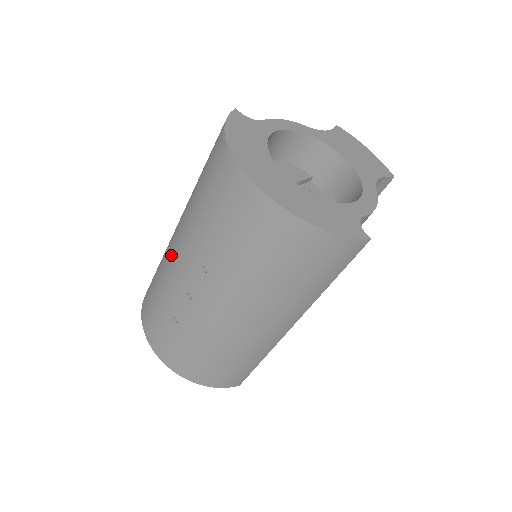
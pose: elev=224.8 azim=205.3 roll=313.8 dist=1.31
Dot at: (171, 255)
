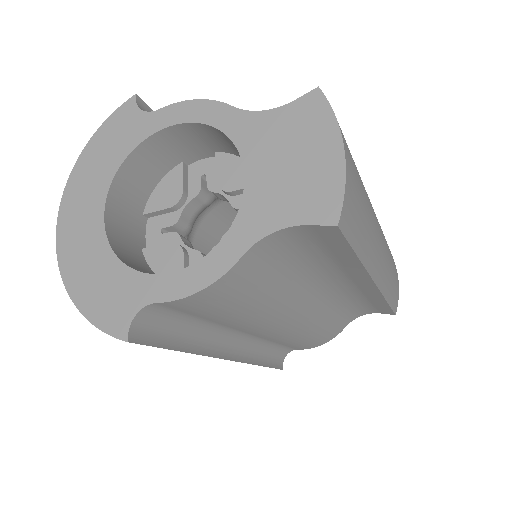
Dot at: occluded
